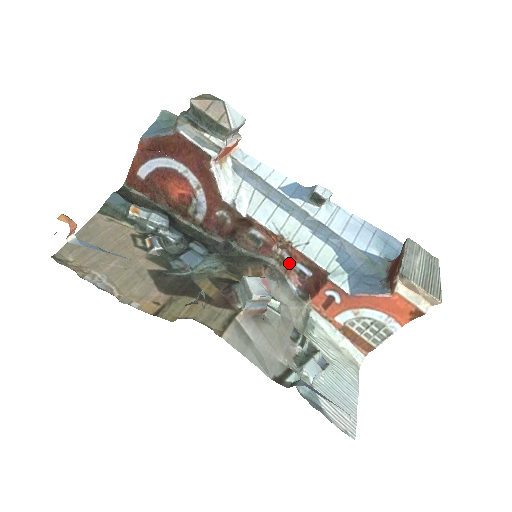
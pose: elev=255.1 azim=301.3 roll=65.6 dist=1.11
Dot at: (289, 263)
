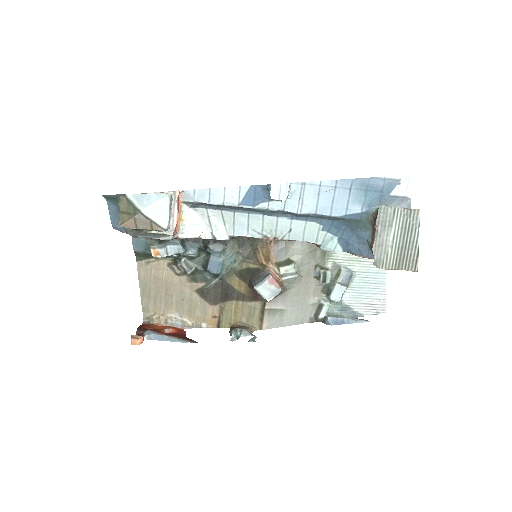
Dot at: occluded
